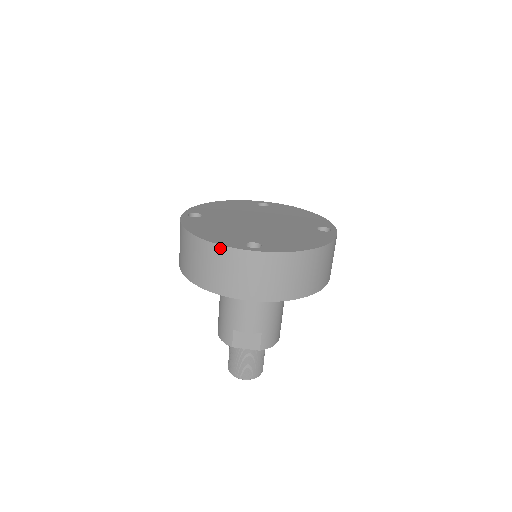
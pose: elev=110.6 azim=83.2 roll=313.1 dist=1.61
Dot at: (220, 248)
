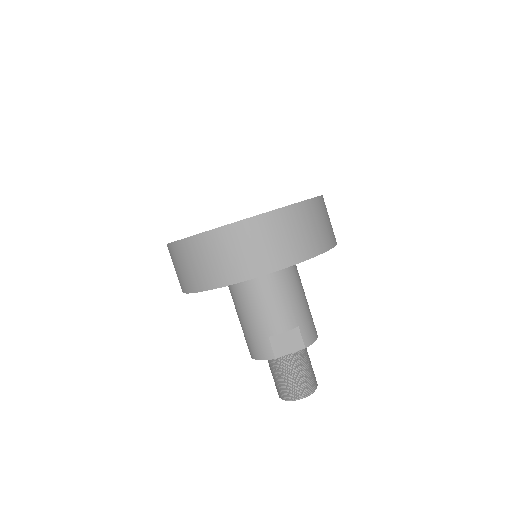
Dot at: (221, 230)
